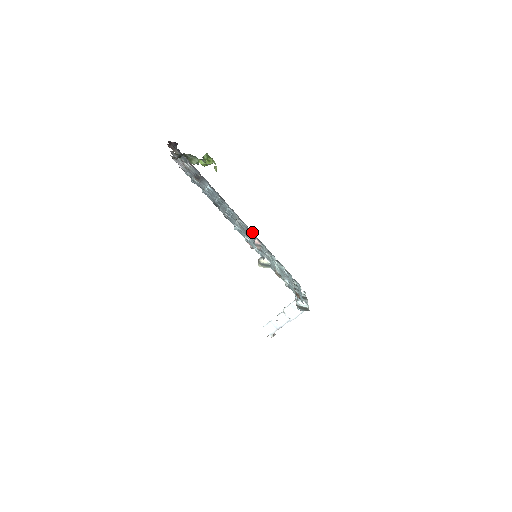
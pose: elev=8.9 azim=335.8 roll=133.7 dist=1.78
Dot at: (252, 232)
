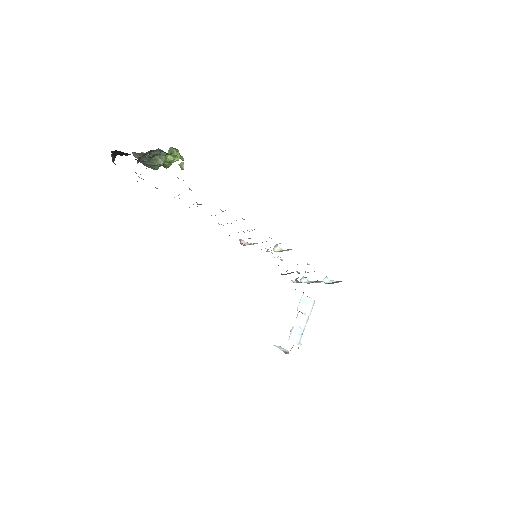
Dot at: occluded
